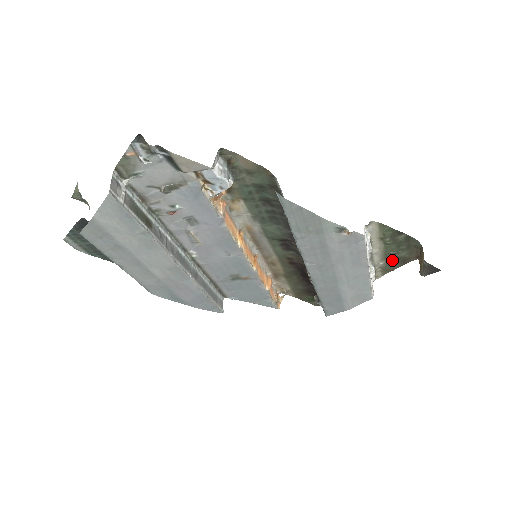
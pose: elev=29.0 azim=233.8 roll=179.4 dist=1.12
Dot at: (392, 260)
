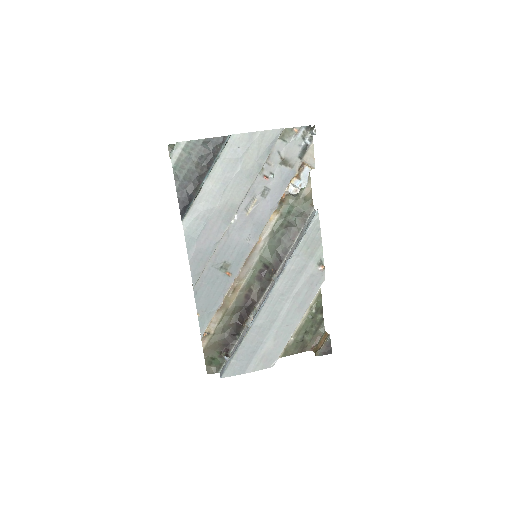
Dot at: (300, 339)
